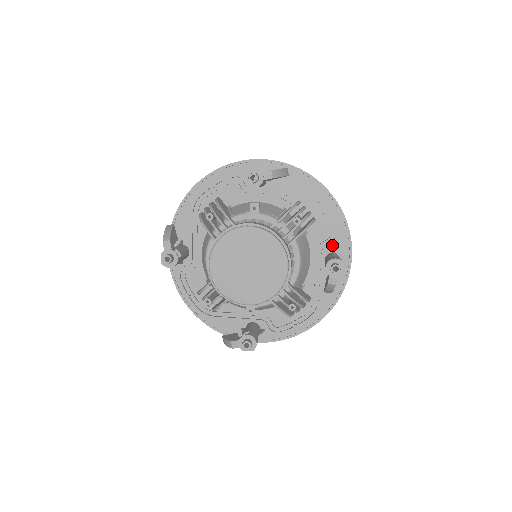
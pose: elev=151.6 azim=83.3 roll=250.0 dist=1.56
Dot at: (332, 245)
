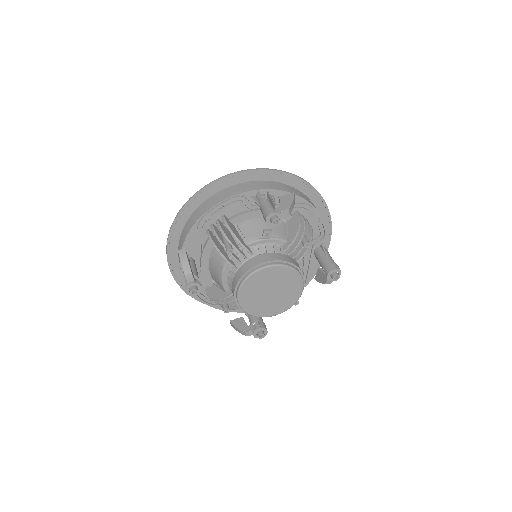
Dot at: (321, 241)
